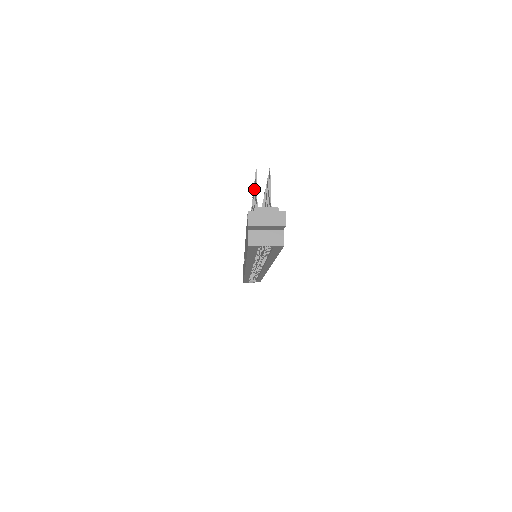
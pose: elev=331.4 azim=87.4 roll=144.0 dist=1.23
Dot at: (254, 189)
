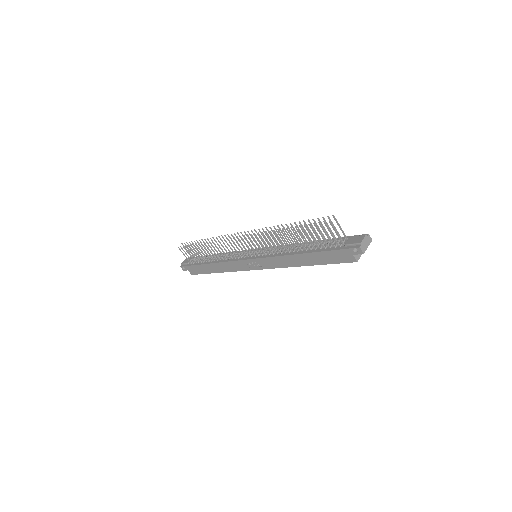
Dot at: (312, 228)
